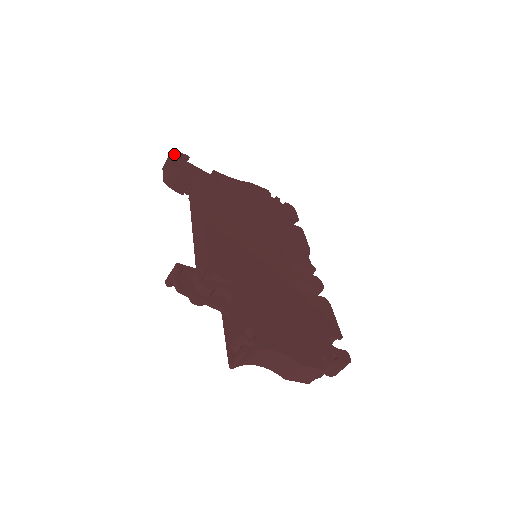
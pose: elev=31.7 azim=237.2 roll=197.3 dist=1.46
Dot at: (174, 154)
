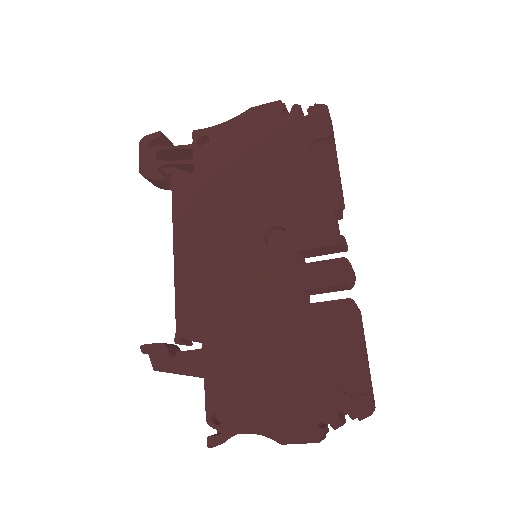
Dot at: (142, 146)
